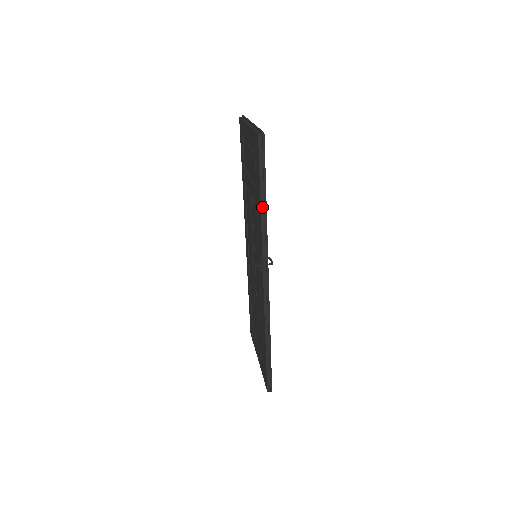
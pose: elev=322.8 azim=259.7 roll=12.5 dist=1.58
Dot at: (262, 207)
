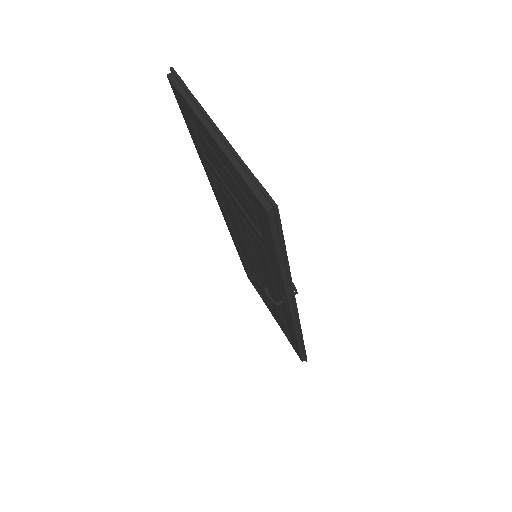
Dot at: (282, 270)
